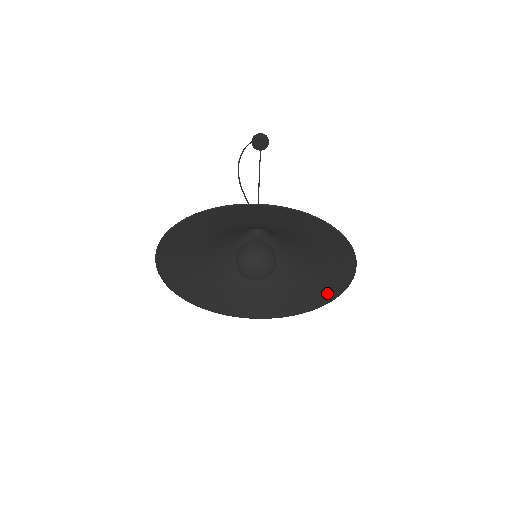
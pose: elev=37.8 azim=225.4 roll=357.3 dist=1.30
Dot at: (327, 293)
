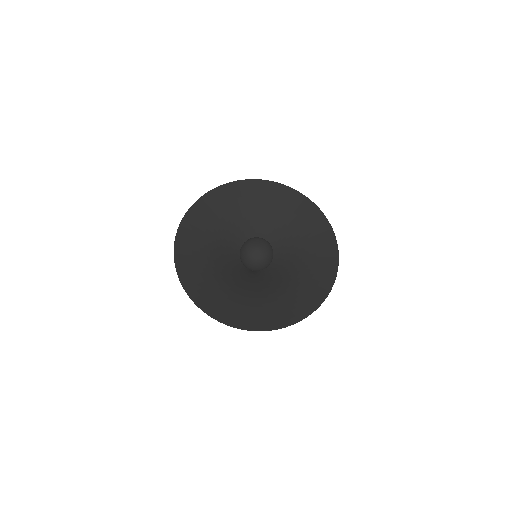
Dot at: (327, 244)
